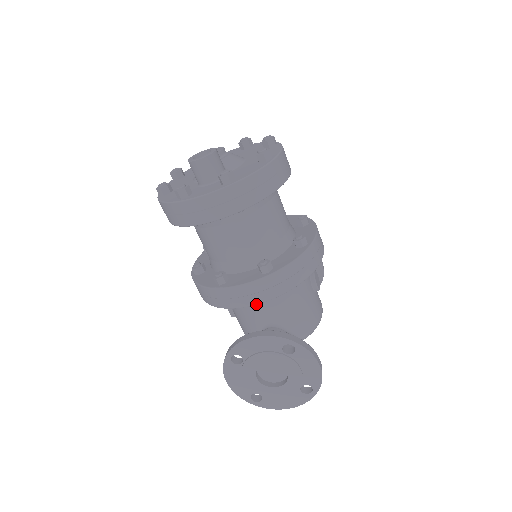
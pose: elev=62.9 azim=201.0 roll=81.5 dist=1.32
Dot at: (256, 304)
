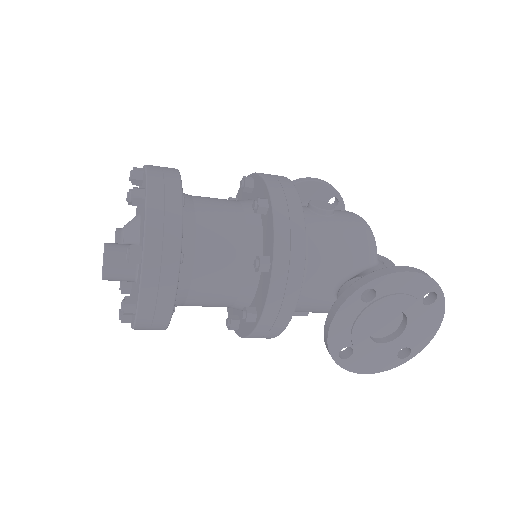
Dot at: (298, 297)
